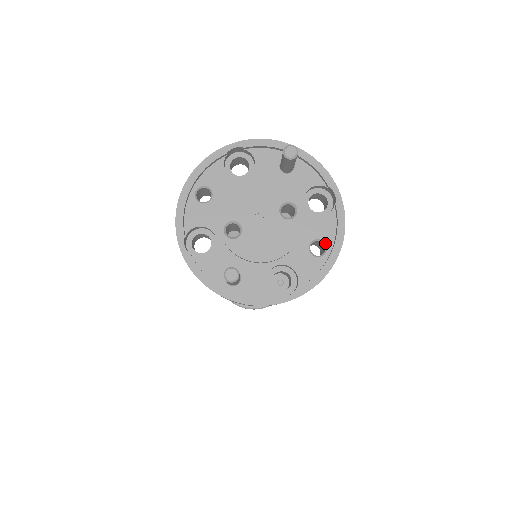
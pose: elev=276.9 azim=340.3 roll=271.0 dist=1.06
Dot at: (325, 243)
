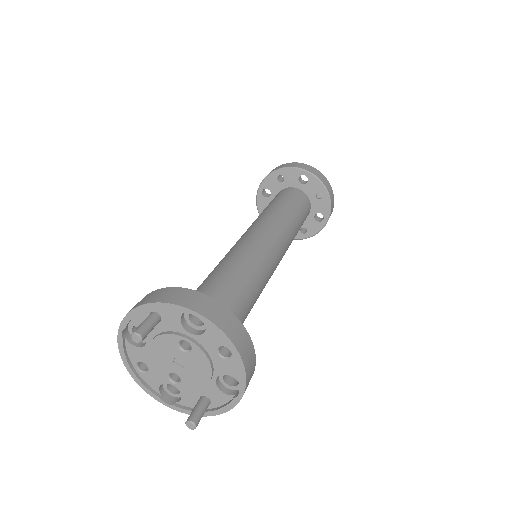
Dot at: occluded
